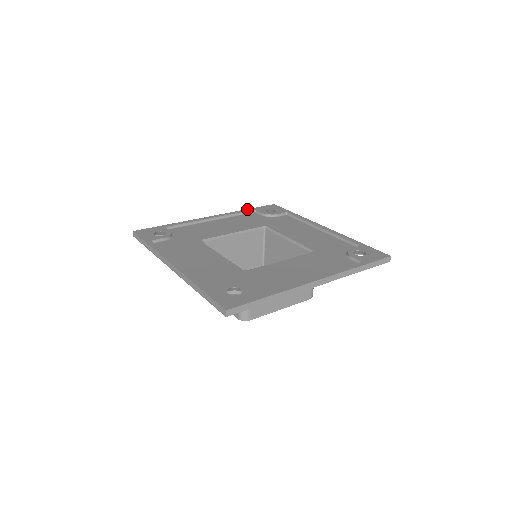
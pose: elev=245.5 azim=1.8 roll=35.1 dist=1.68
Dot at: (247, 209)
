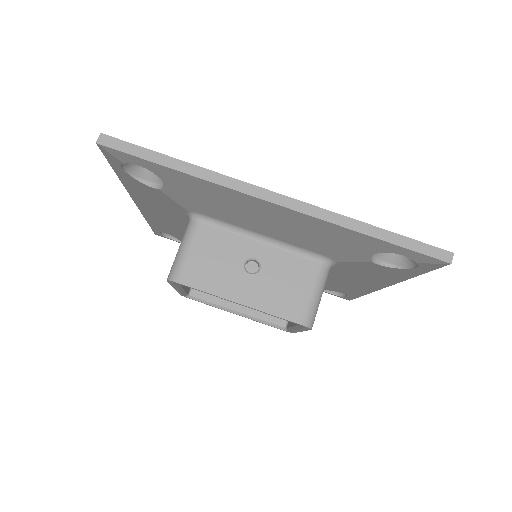
Dot at: occluded
